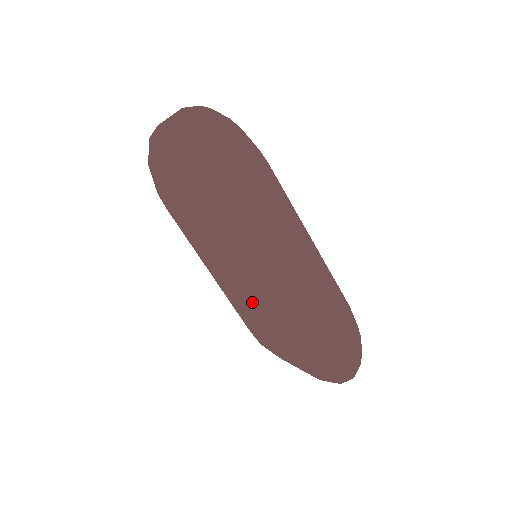
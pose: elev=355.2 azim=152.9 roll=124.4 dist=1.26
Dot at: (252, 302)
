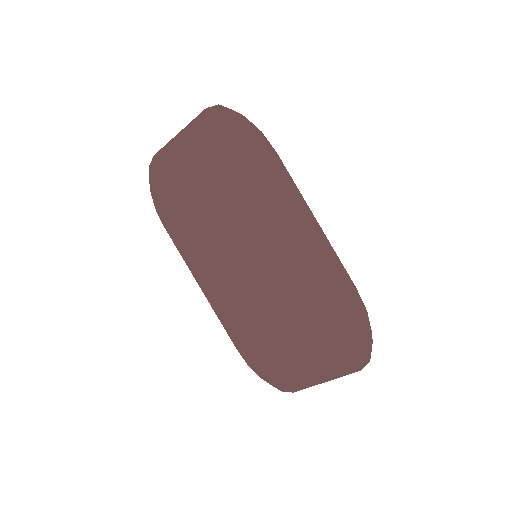
Dot at: (271, 275)
